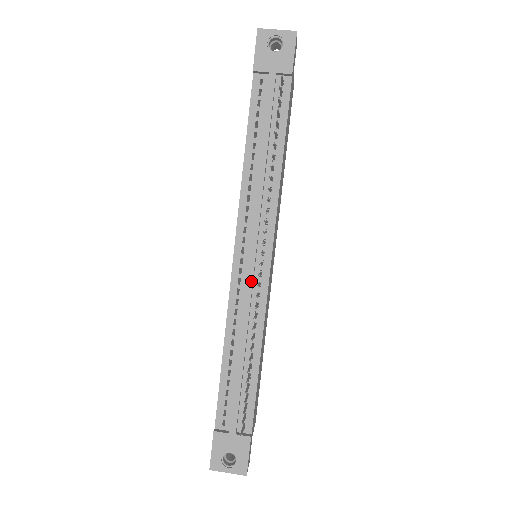
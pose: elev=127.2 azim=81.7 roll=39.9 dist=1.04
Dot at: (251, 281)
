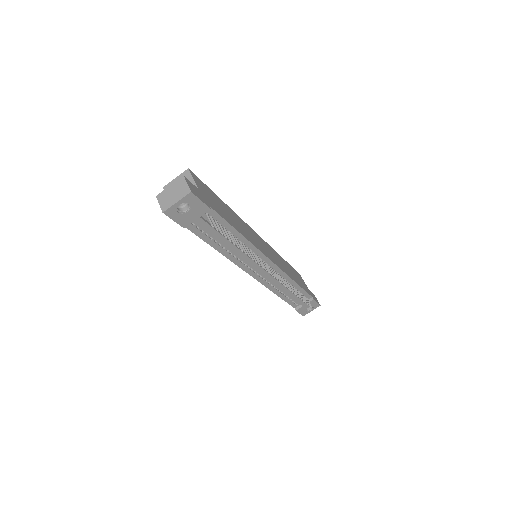
Dot at: (271, 277)
